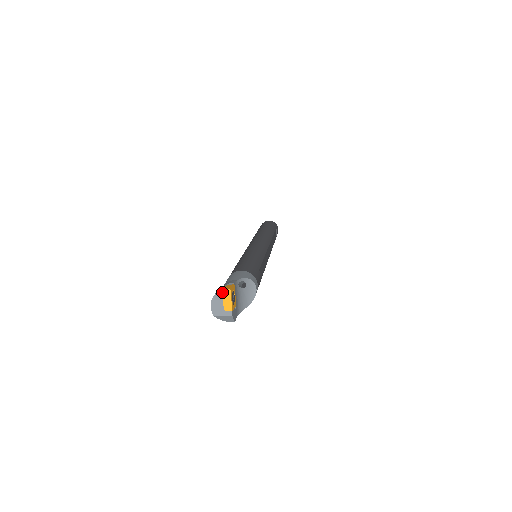
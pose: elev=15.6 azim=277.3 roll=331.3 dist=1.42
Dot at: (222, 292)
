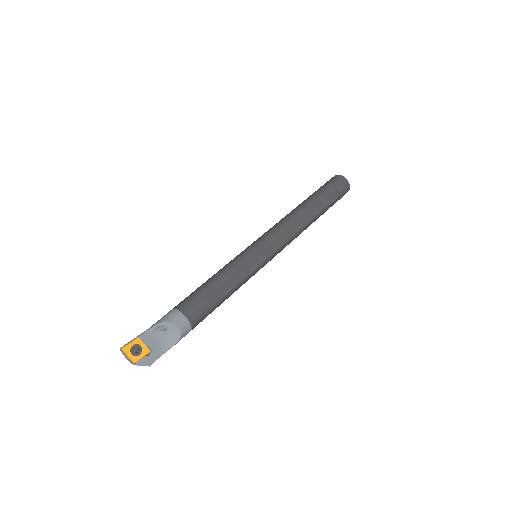
Dot at: (121, 350)
